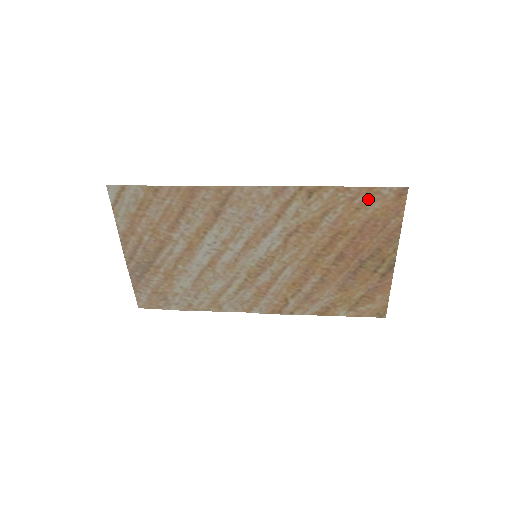
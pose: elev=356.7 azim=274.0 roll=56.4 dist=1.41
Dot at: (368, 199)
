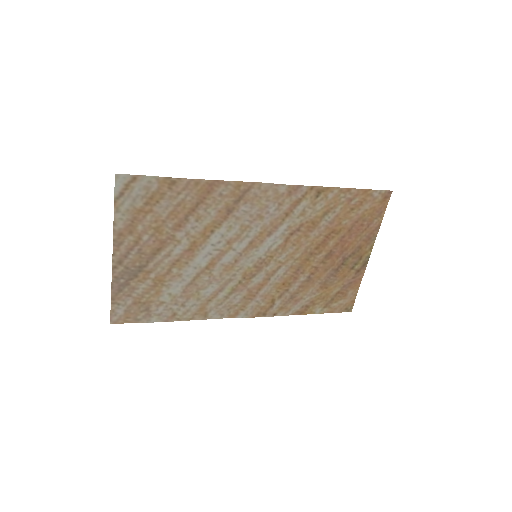
Dot at: (362, 200)
